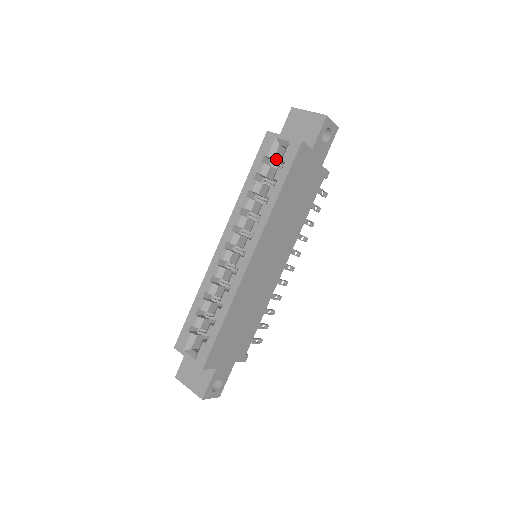
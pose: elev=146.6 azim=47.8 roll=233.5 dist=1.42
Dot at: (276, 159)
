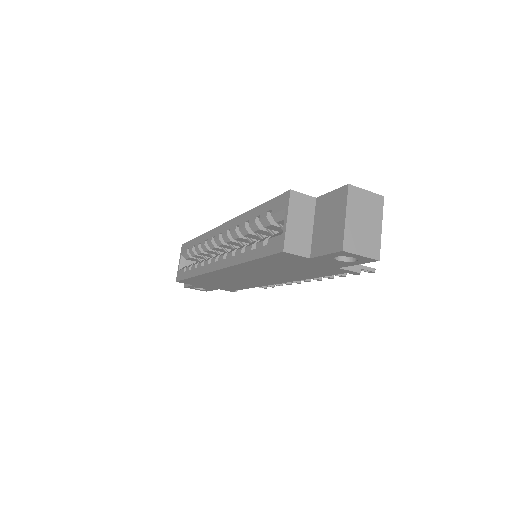
Dot at: (283, 223)
